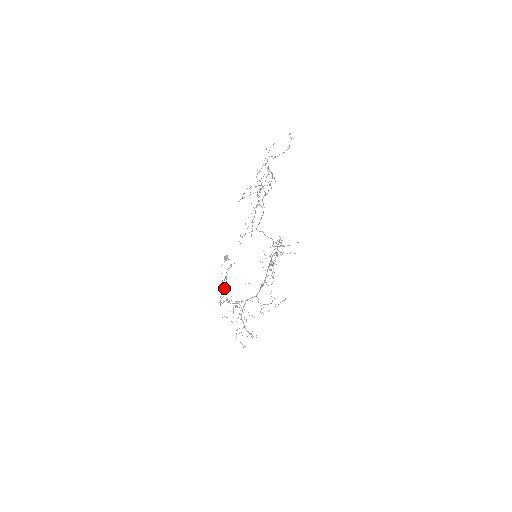
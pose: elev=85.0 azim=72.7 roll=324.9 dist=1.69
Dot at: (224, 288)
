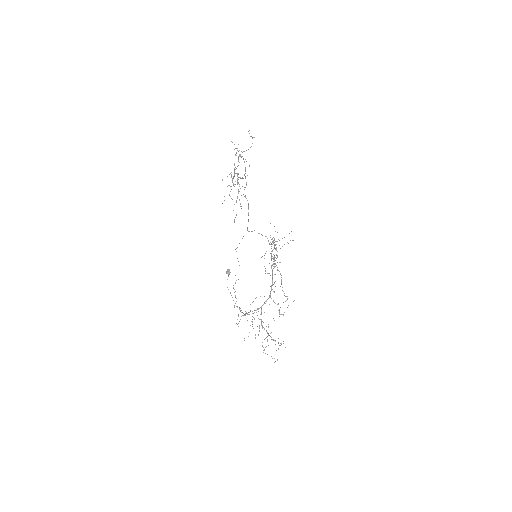
Dot at: occluded
